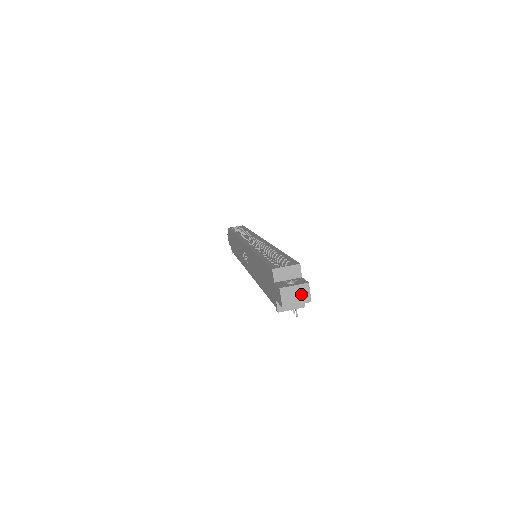
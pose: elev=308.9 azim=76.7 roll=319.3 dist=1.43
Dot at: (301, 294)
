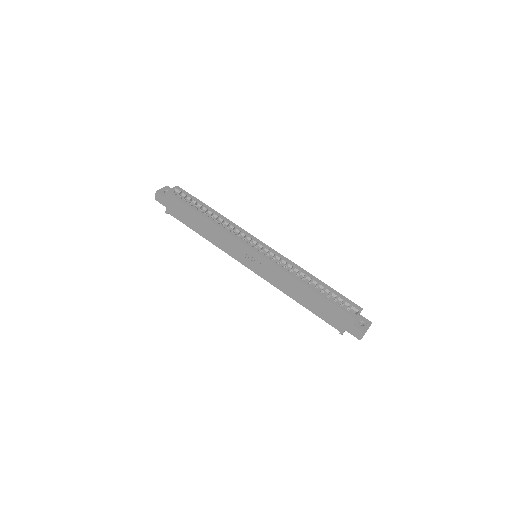
Dot at: occluded
